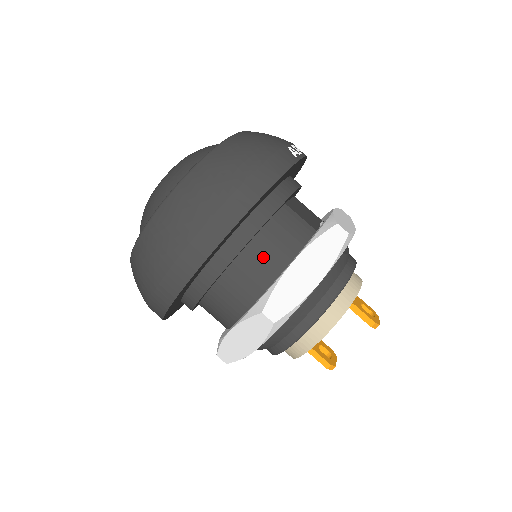
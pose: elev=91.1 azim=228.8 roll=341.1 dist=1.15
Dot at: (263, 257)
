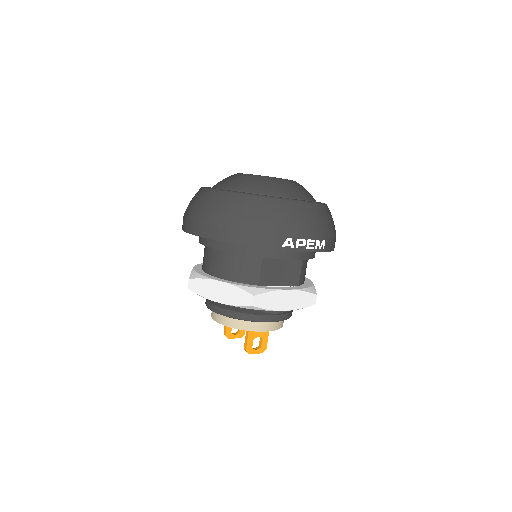
Dot at: (221, 262)
